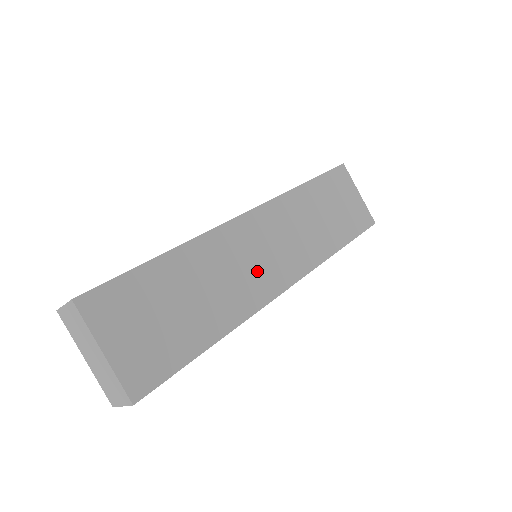
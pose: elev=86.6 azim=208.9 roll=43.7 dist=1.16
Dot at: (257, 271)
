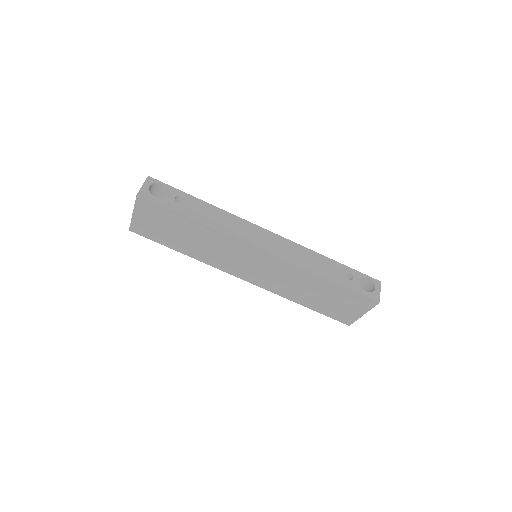
Dot at: (234, 263)
